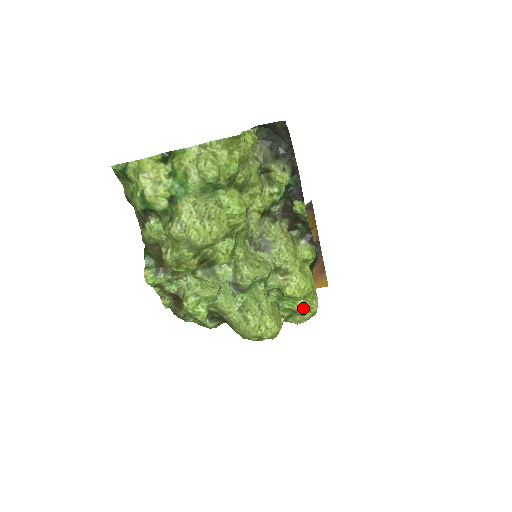
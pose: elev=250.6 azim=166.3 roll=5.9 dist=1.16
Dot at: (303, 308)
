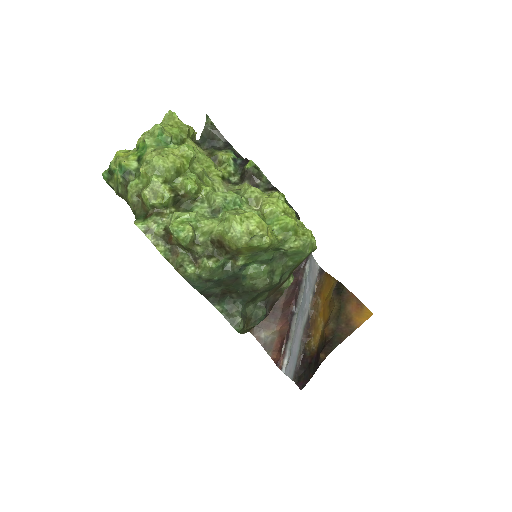
Dot at: (287, 219)
